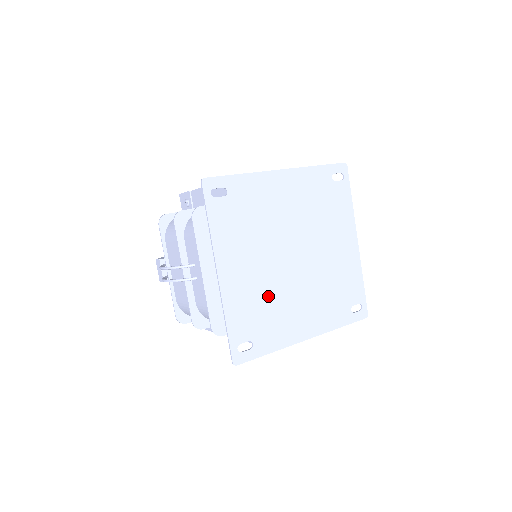
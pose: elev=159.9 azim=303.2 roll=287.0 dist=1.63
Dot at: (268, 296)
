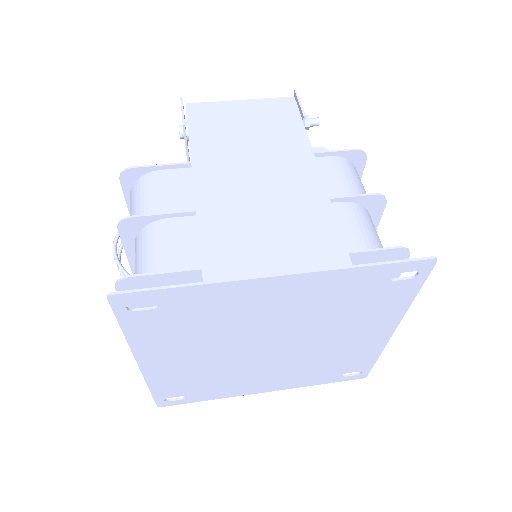
Dot at: (215, 373)
